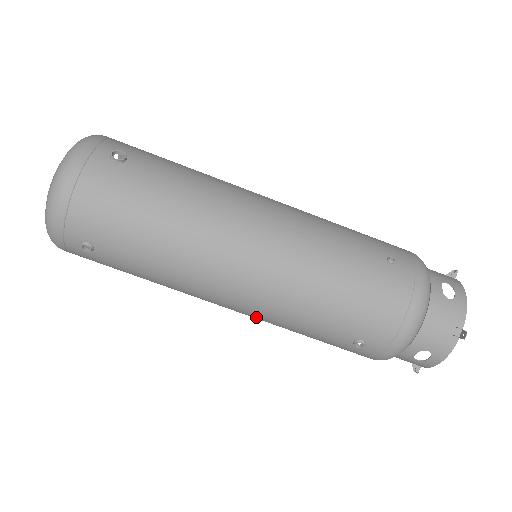
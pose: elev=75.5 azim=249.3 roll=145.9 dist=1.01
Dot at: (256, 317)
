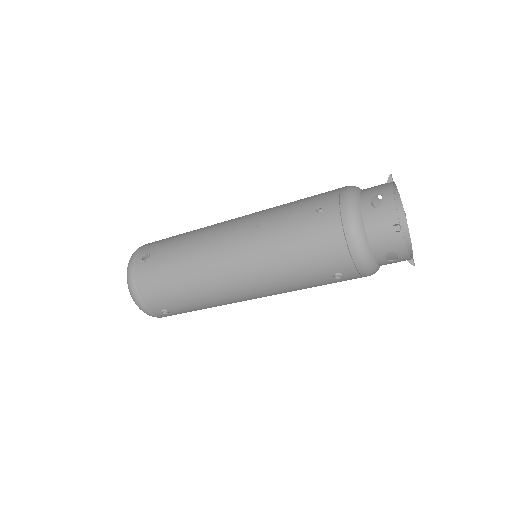
Dot at: occluded
